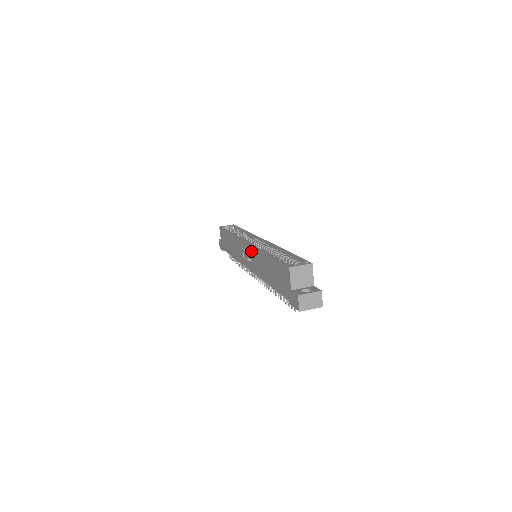
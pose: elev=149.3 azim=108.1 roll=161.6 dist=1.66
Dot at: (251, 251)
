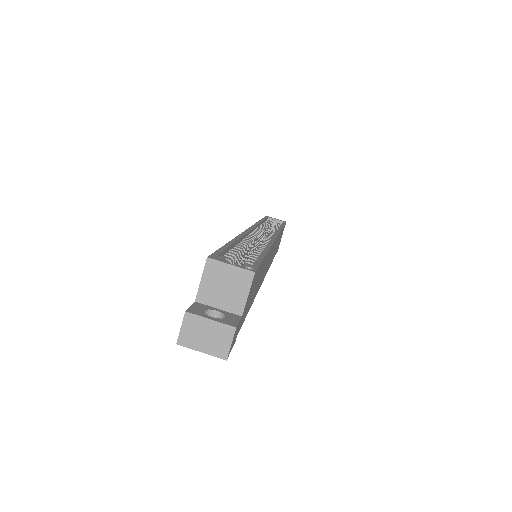
Dot at: occluded
